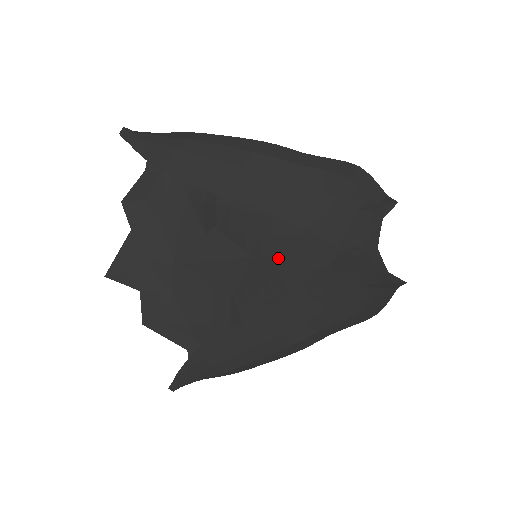
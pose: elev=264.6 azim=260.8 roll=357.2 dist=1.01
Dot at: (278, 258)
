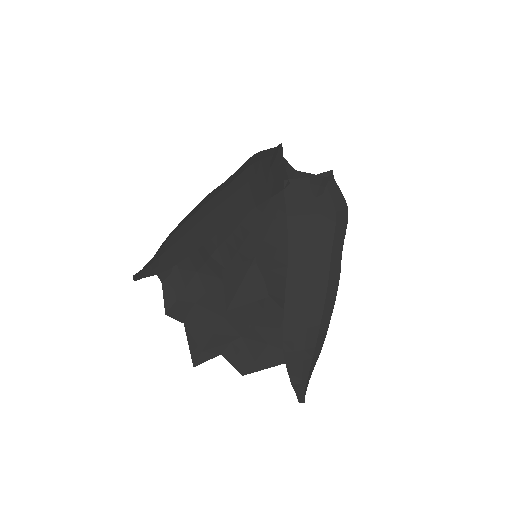
Dot at: (265, 241)
